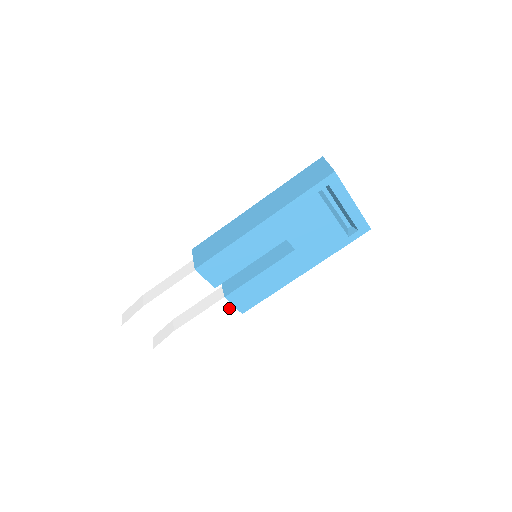
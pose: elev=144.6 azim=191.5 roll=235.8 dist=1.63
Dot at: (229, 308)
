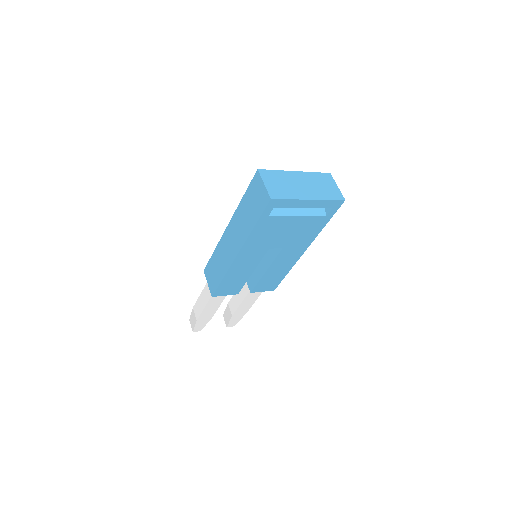
Dot at: occluded
